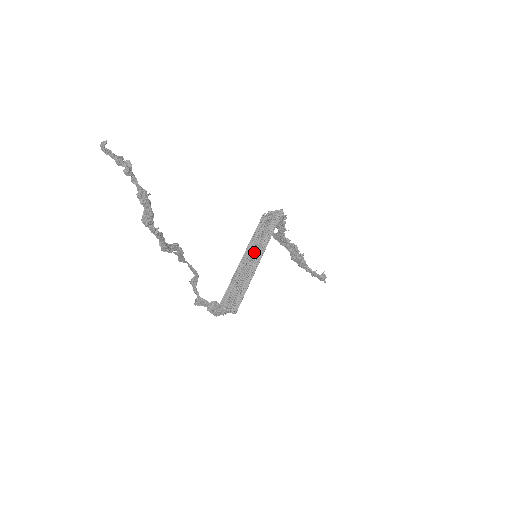
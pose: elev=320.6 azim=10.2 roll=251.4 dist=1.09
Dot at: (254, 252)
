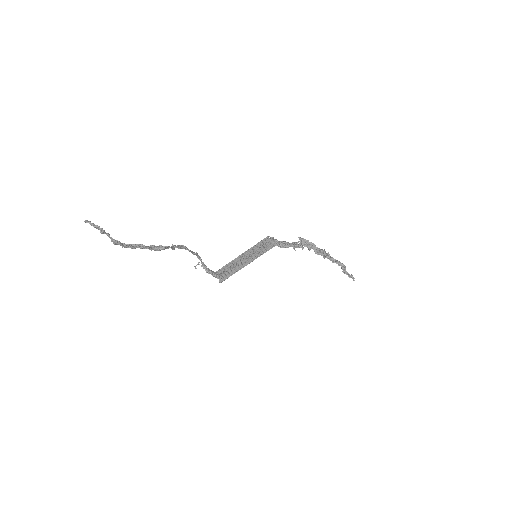
Dot at: (249, 256)
